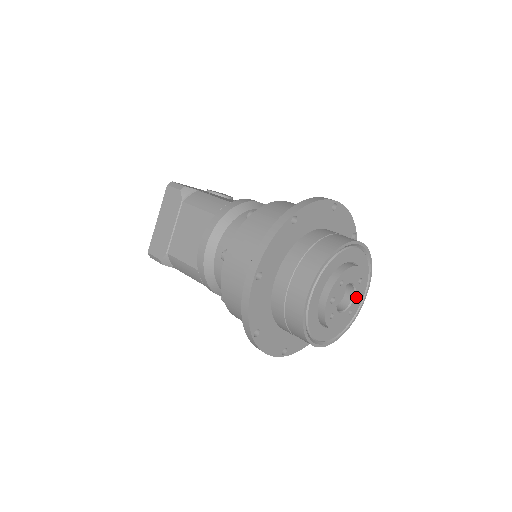
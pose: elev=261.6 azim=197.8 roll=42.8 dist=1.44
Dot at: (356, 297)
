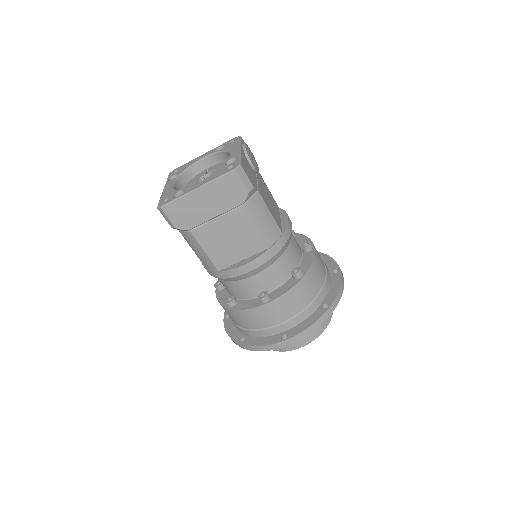
Dot at: occluded
